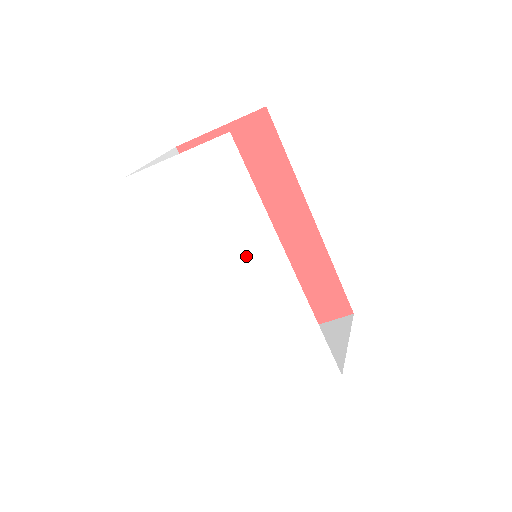
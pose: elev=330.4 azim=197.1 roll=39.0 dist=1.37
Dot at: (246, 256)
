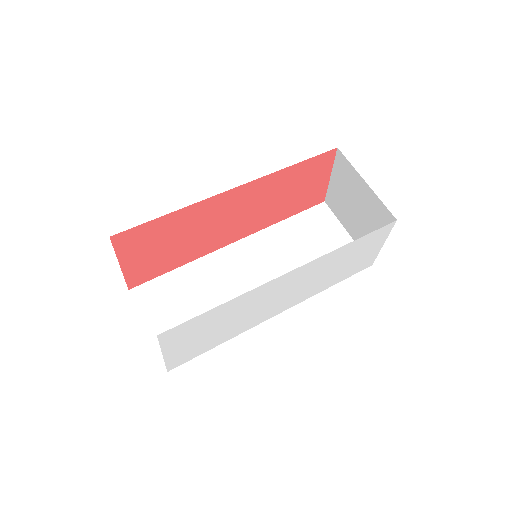
Dot at: (263, 299)
